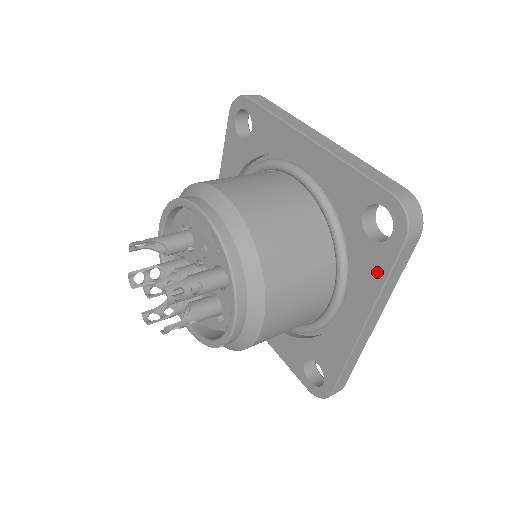
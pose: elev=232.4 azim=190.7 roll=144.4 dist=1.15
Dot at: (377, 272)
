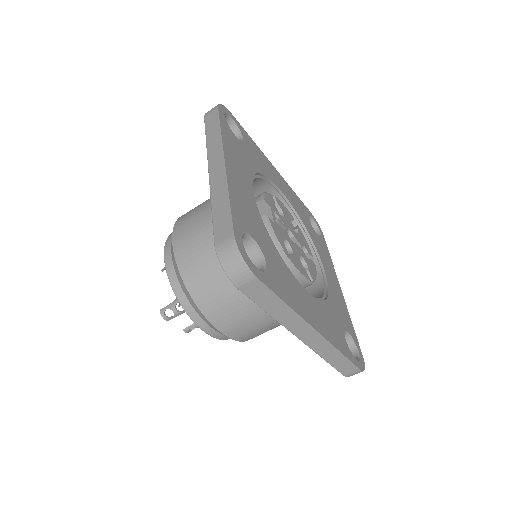
Dot at: occluded
